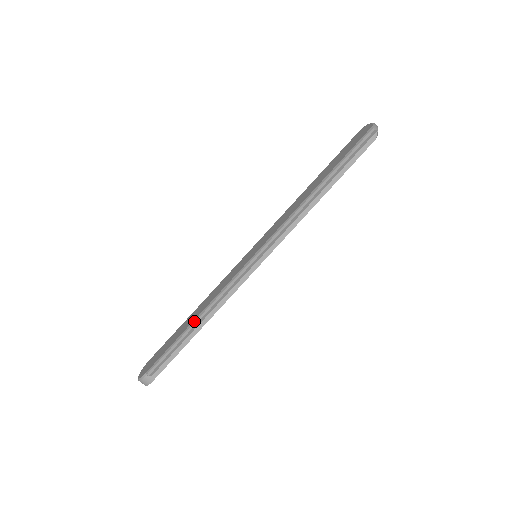
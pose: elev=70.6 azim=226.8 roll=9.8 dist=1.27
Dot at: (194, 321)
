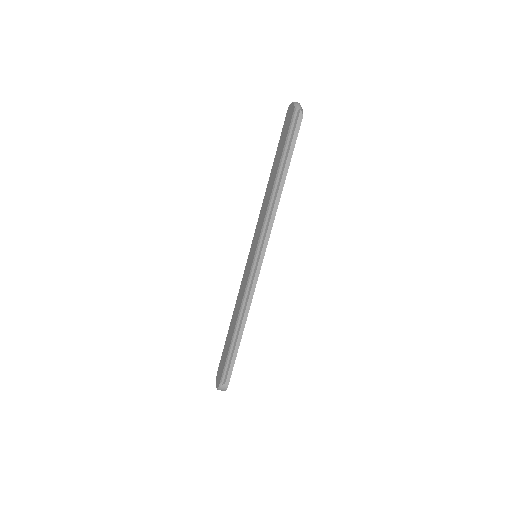
Dot at: (235, 329)
